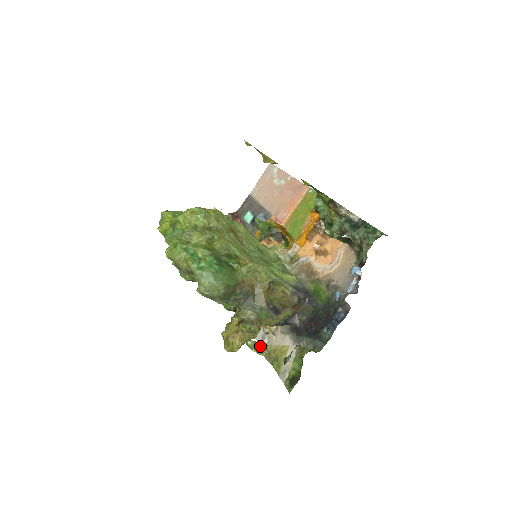
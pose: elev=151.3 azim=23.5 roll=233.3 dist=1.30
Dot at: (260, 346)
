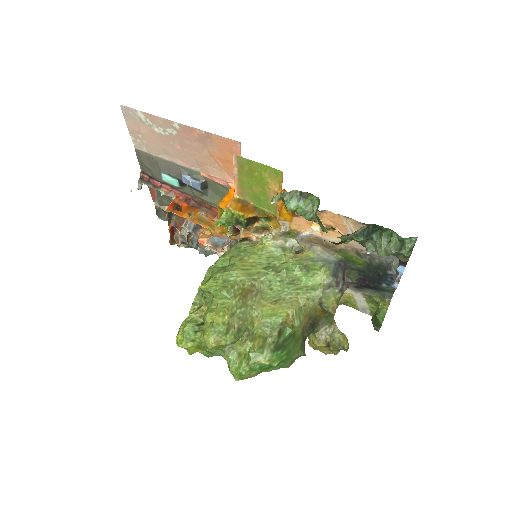
Dot at: occluded
